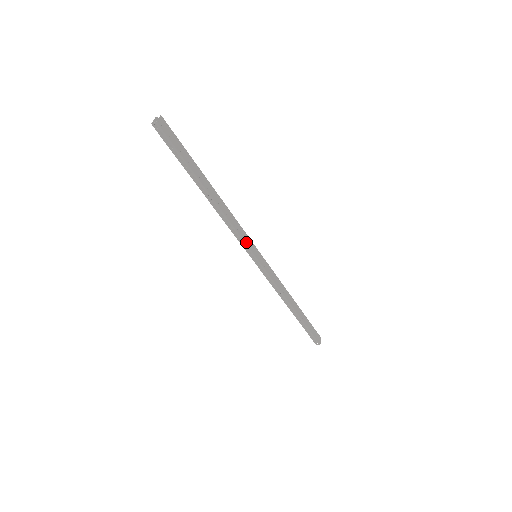
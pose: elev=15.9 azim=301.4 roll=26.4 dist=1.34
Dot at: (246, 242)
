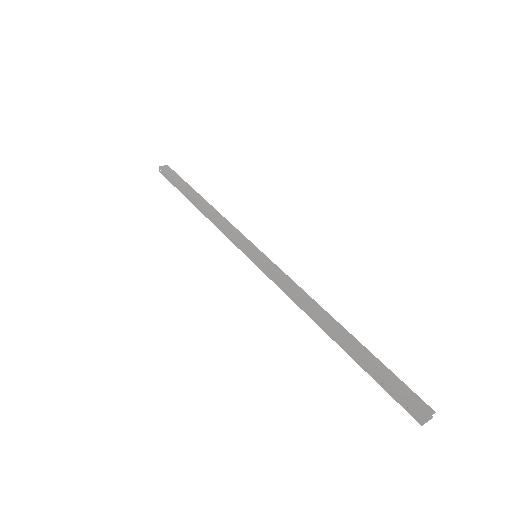
Dot at: (237, 239)
